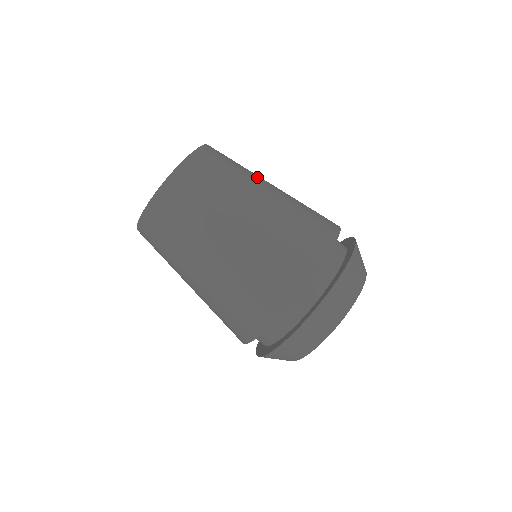
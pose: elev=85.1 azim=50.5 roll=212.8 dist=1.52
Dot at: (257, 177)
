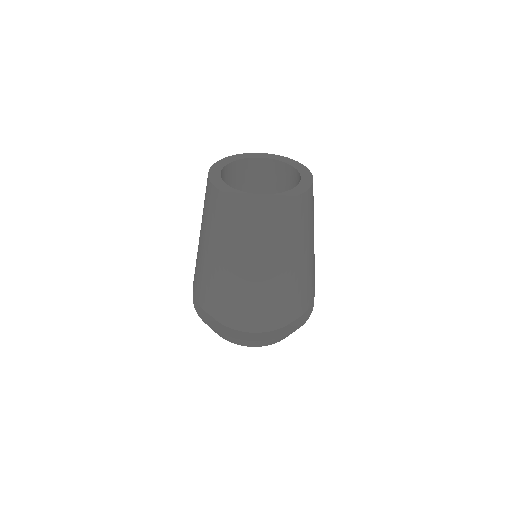
Dot at: occluded
